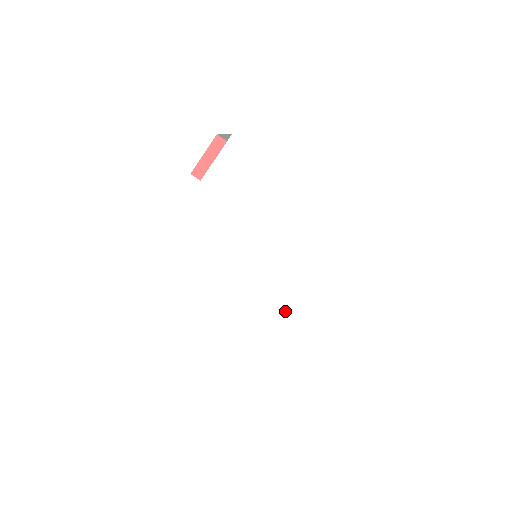
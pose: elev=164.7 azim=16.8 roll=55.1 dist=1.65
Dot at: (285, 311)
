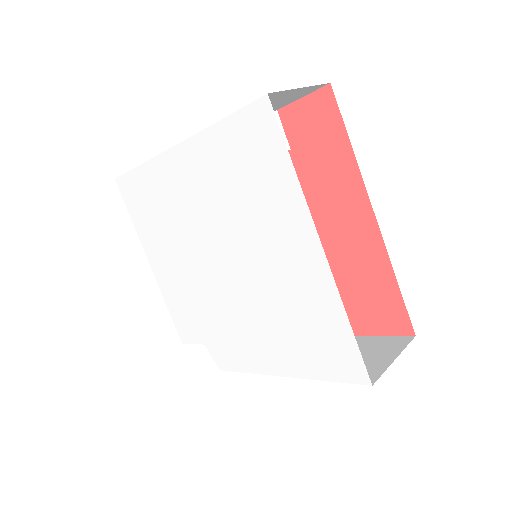
Dot at: (233, 332)
